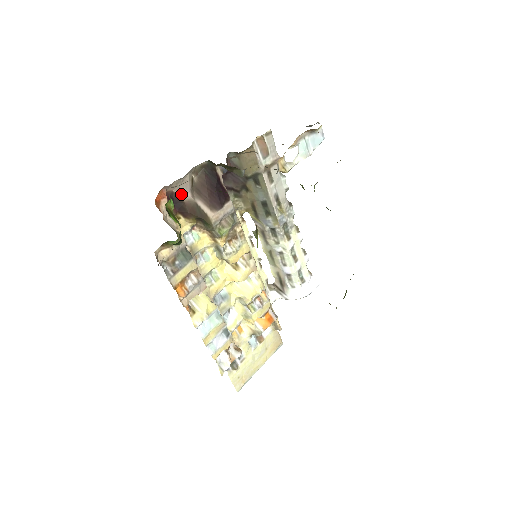
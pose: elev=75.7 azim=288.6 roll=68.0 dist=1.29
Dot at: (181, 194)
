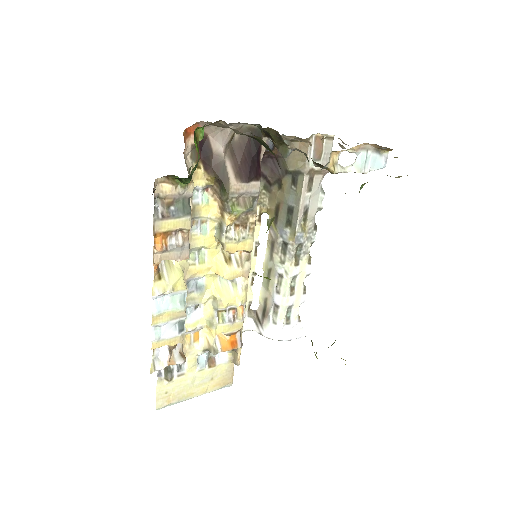
Dot at: (214, 143)
